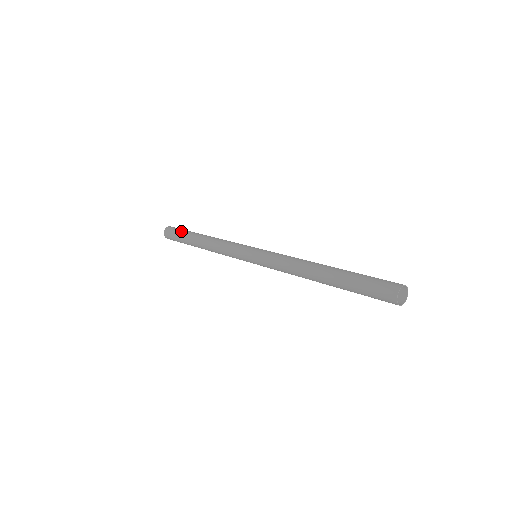
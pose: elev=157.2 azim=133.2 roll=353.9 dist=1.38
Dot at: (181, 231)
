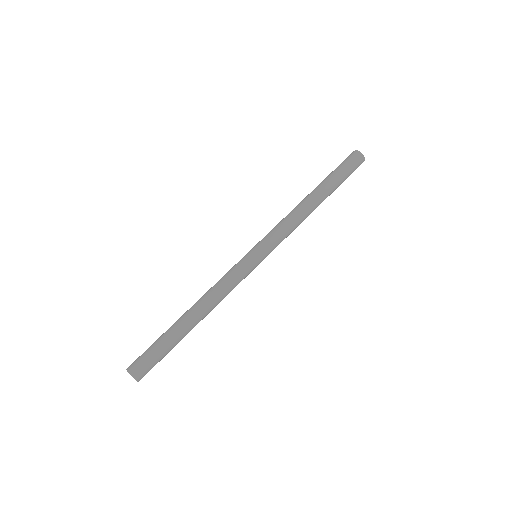
Dot at: (154, 342)
